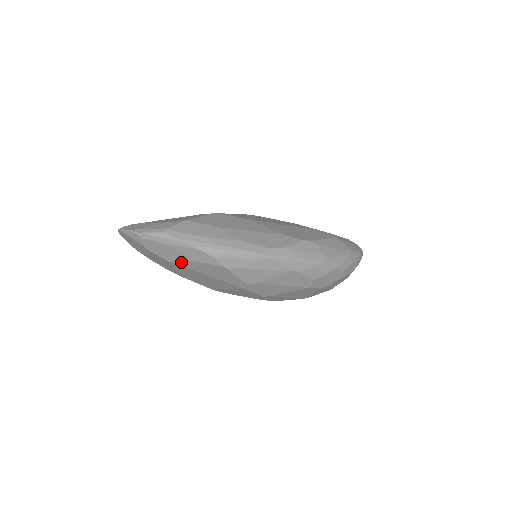
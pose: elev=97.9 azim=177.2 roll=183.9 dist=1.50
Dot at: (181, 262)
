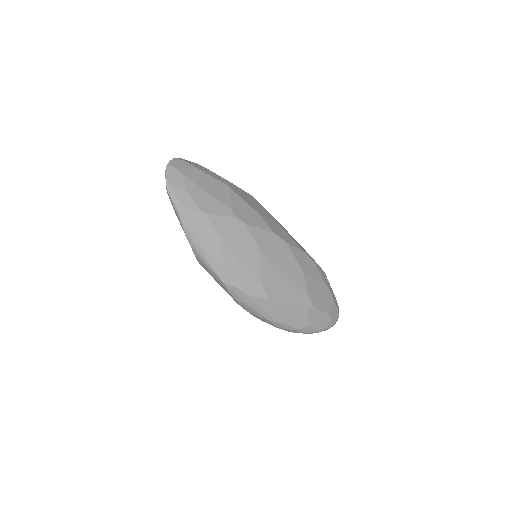
Dot at: occluded
